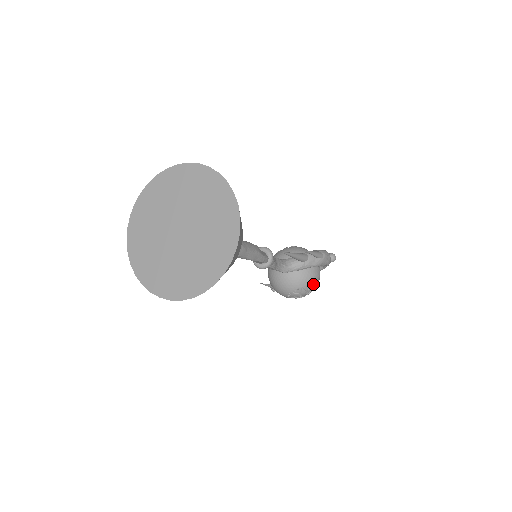
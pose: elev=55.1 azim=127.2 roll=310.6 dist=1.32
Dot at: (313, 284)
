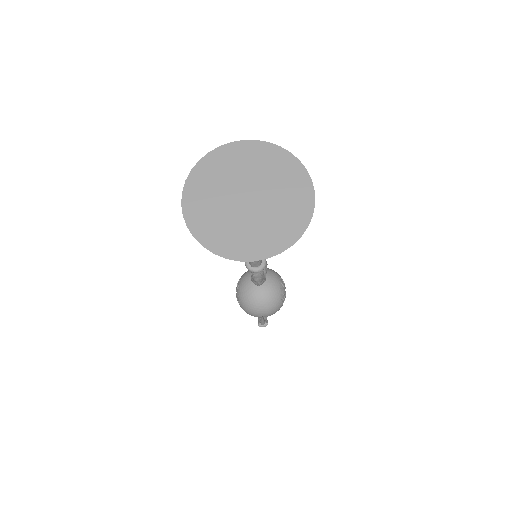
Dot at: (280, 276)
